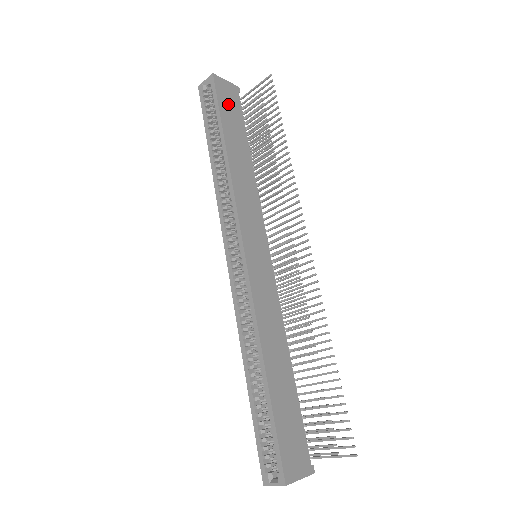
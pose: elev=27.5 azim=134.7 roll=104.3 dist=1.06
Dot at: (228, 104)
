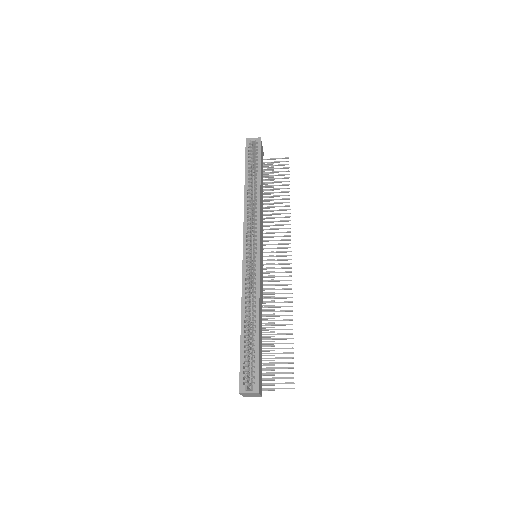
Dot at: occluded
